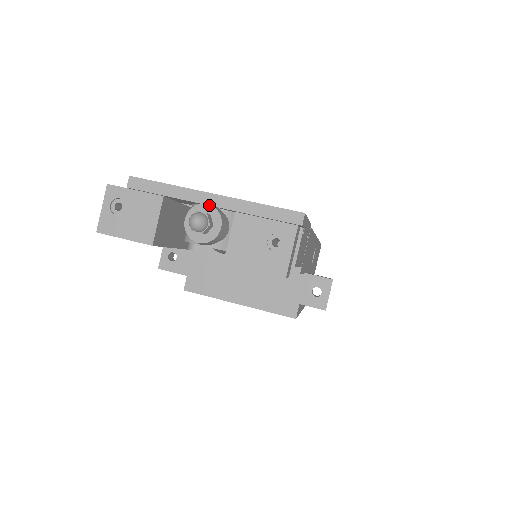
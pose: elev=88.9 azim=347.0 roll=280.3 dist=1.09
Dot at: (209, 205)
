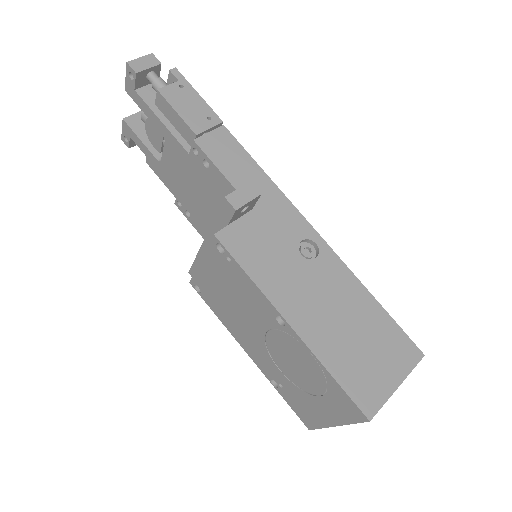
Dot at: occluded
